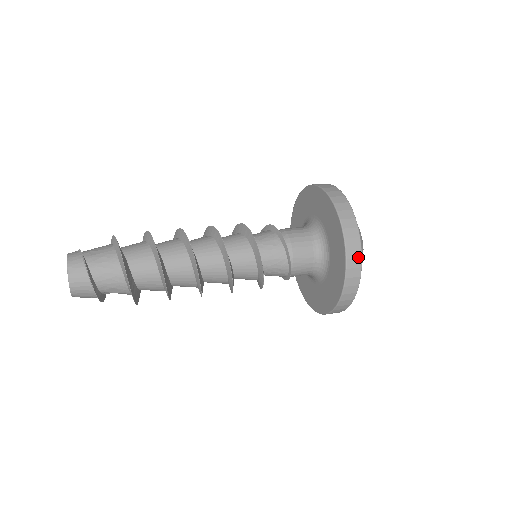
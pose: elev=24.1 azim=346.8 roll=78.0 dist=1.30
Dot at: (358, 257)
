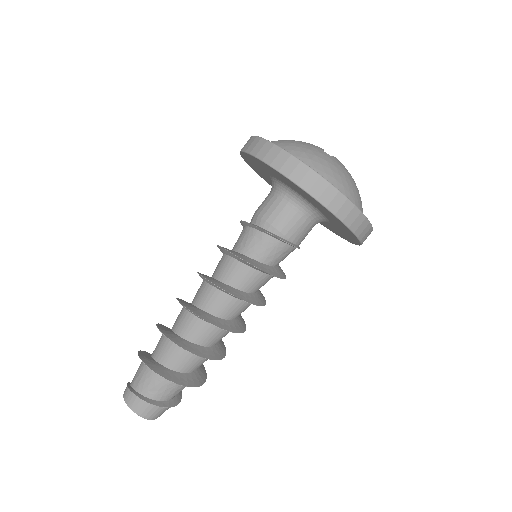
Dot at: (335, 195)
